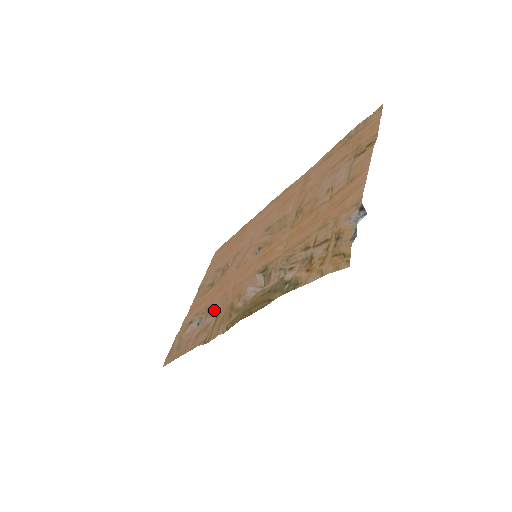
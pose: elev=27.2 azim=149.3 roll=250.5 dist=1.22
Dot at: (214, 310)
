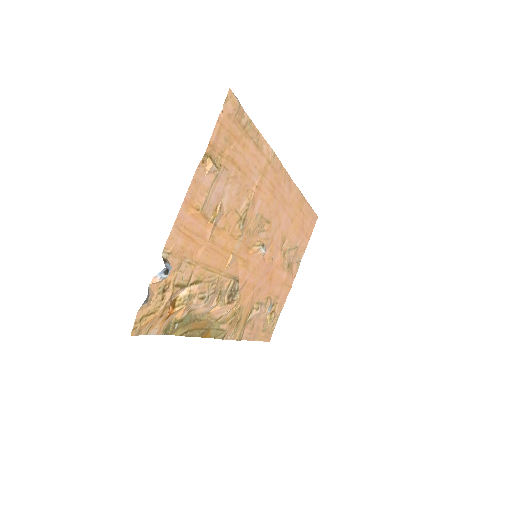
Dot at: (259, 303)
